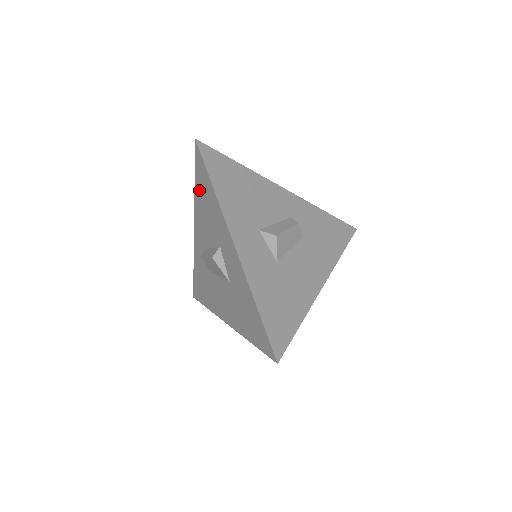
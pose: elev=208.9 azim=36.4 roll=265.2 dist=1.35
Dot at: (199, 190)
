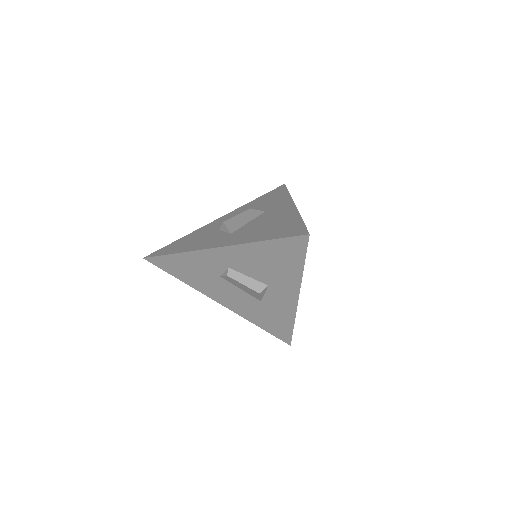
Dot at: (270, 250)
